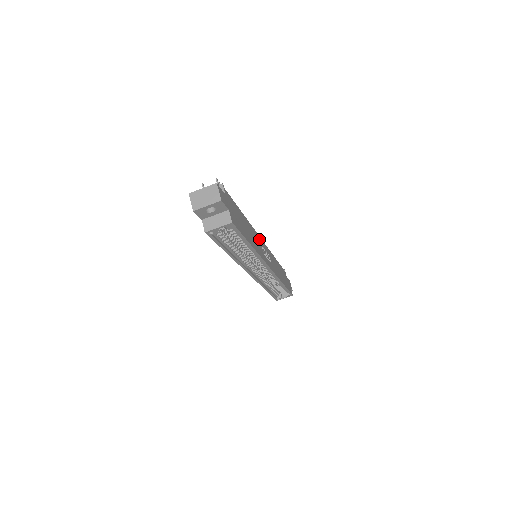
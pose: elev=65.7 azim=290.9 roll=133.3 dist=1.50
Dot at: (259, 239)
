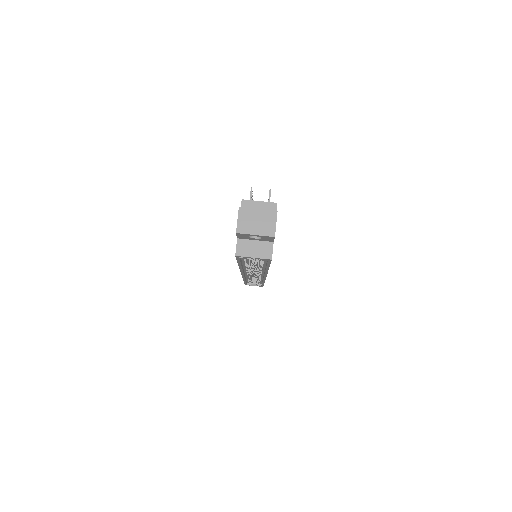
Dot at: occluded
